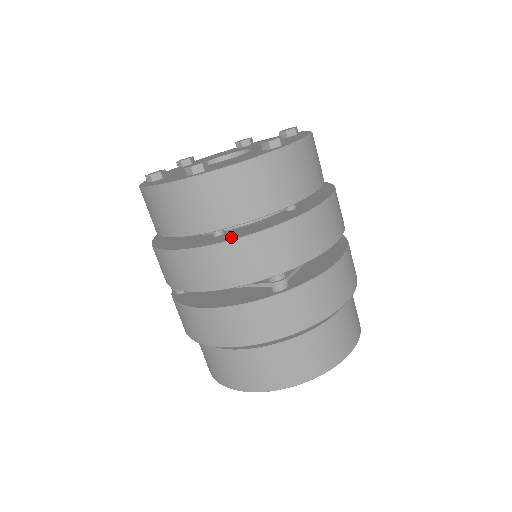
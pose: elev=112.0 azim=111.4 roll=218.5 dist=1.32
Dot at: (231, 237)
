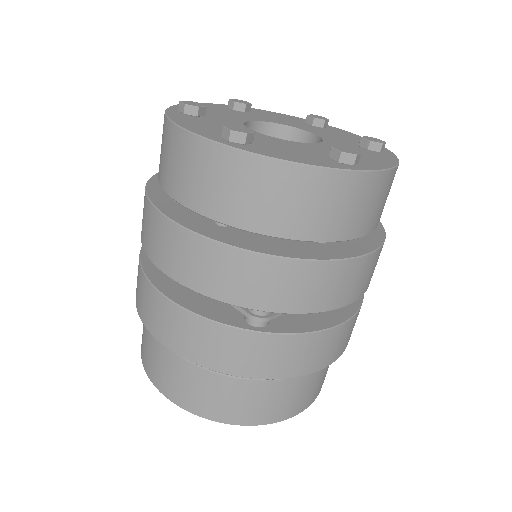
Dot at: (232, 239)
